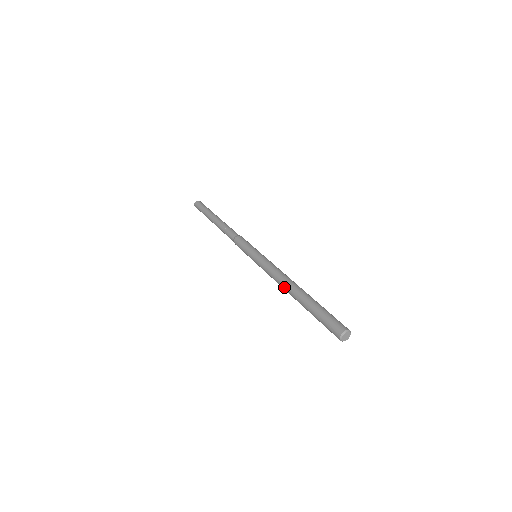
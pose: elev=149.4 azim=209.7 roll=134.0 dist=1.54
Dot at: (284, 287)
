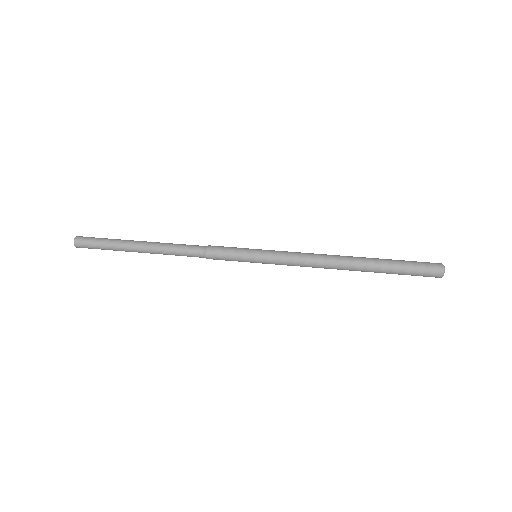
Dot at: occluded
